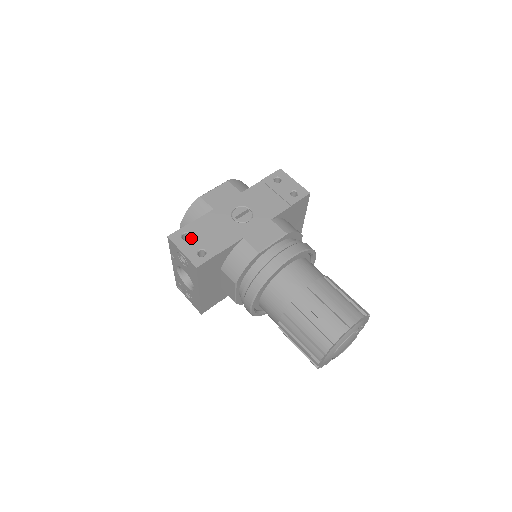
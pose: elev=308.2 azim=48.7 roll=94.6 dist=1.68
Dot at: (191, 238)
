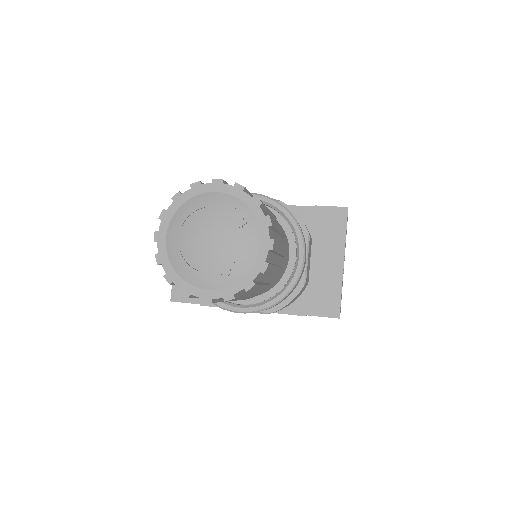
Dot at: occluded
